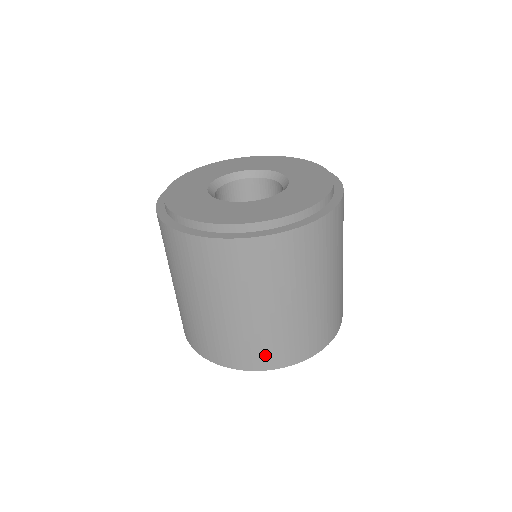
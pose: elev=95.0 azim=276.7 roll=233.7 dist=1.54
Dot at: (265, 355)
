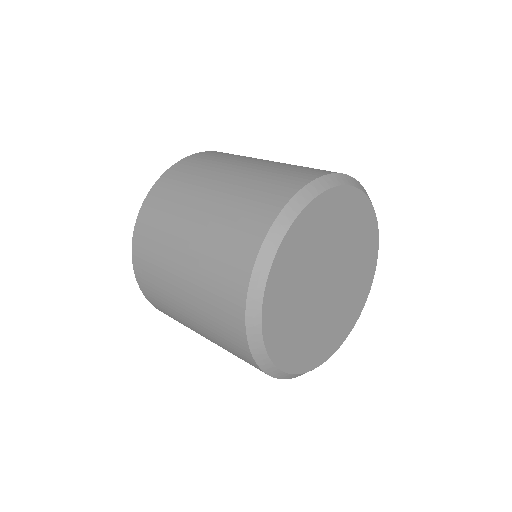
Dot at: (281, 184)
